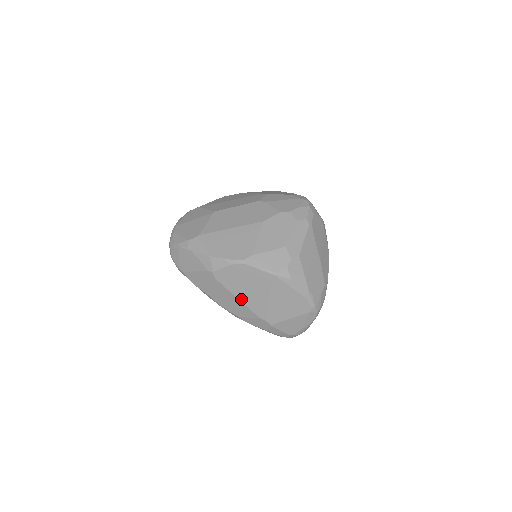
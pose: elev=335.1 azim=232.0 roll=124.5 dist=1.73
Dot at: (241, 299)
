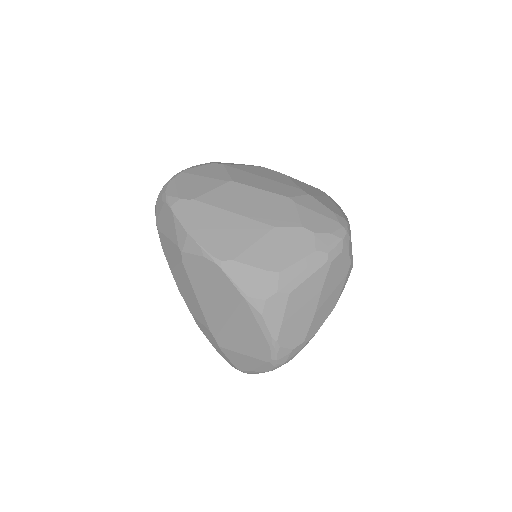
Dot at: (199, 299)
